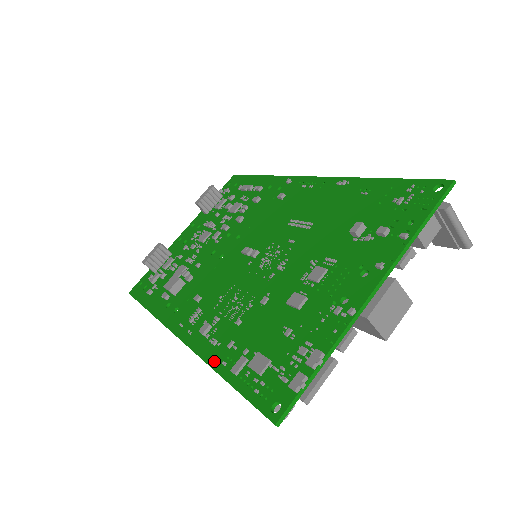
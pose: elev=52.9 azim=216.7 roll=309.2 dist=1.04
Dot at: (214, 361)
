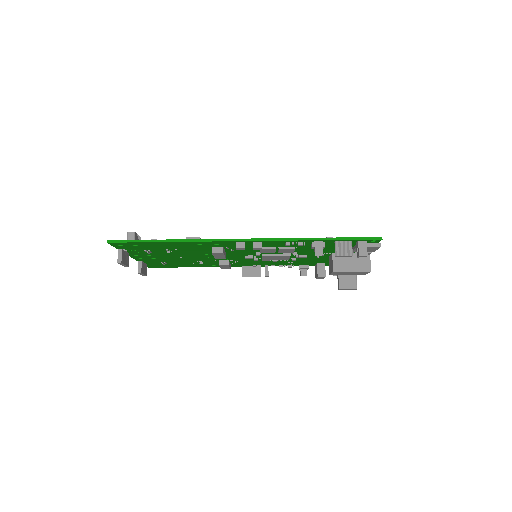
Dot at: (305, 238)
